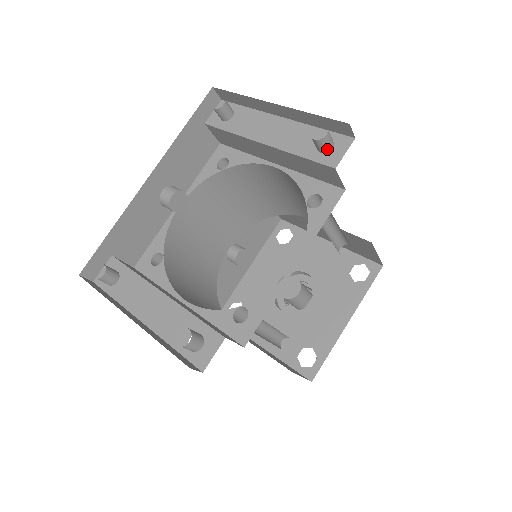
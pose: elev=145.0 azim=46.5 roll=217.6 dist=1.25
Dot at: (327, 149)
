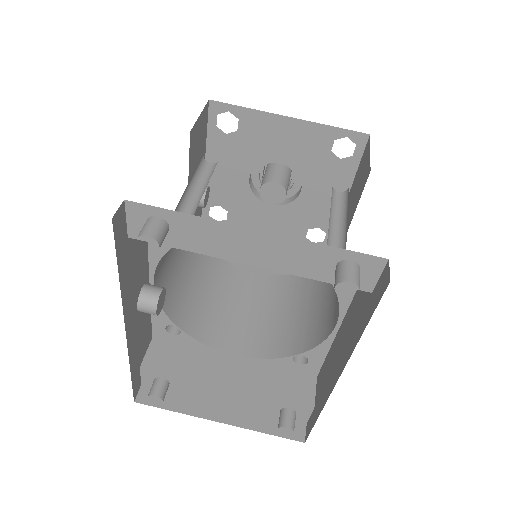
Dot at: occluded
